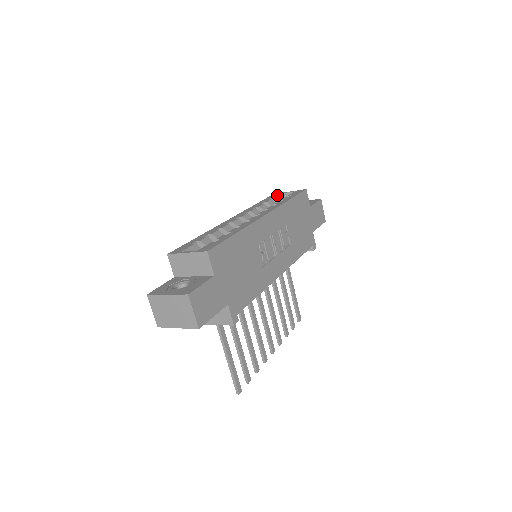
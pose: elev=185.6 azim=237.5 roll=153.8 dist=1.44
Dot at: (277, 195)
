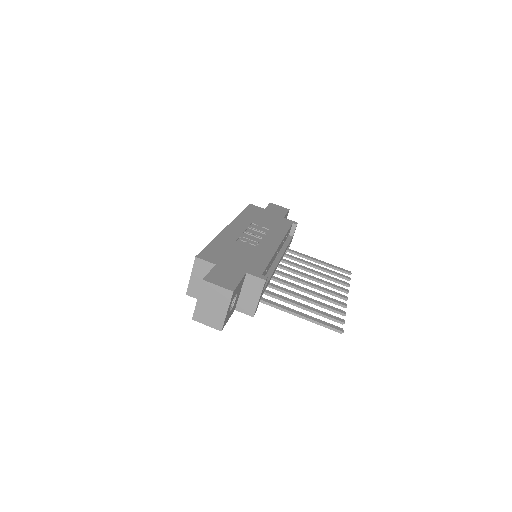
Dot at: occluded
